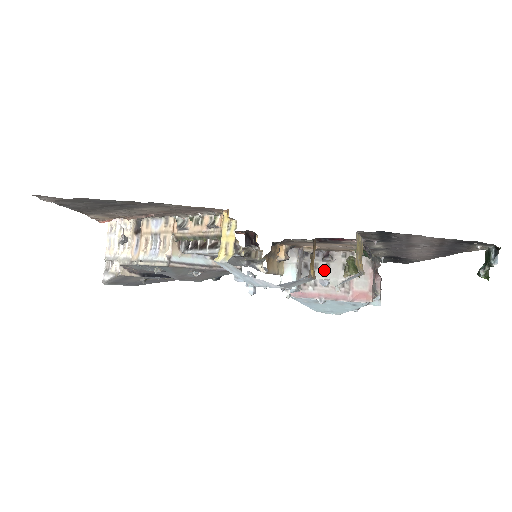
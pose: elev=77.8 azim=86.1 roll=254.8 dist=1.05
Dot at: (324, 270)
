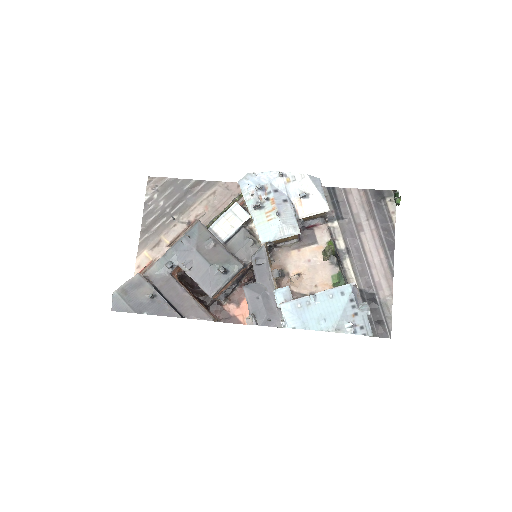
Dot at: occluded
